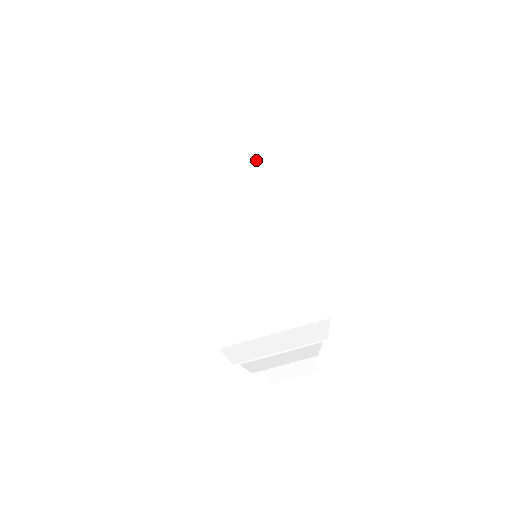
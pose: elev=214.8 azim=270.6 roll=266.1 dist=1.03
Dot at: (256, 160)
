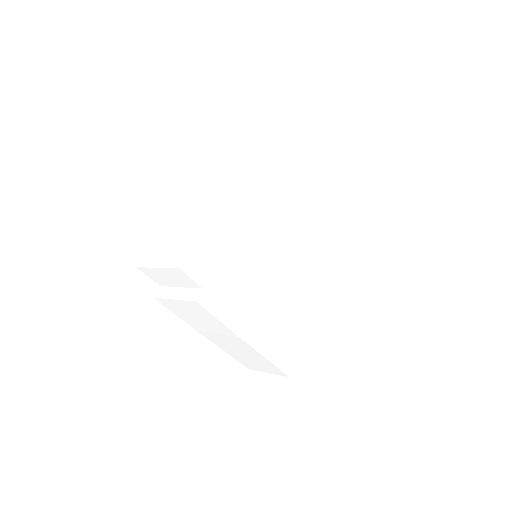
Dot at: (224, 332)
